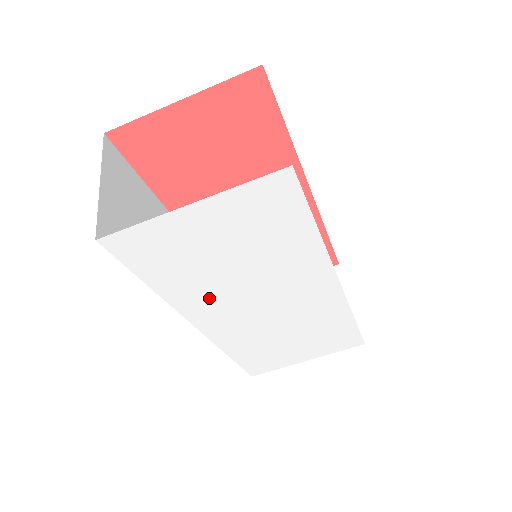
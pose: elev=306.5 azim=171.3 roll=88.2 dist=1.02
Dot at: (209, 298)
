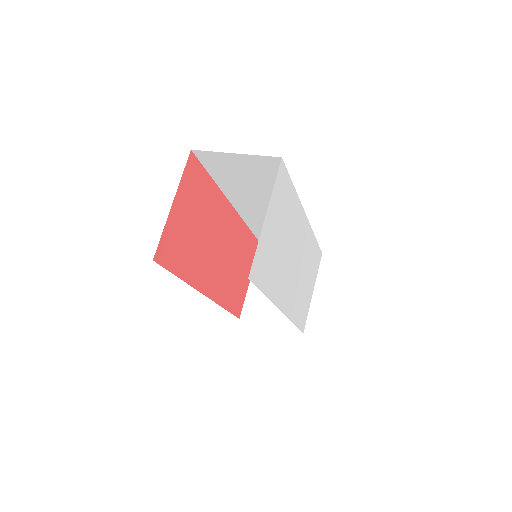
Dot at: (281, 280)
